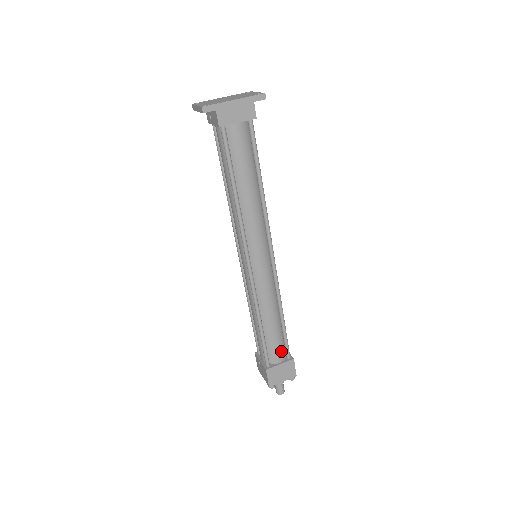
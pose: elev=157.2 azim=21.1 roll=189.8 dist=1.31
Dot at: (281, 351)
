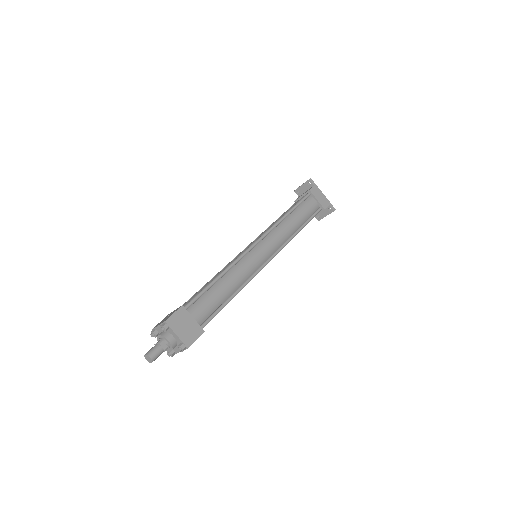
Dot at: (204, 314)
